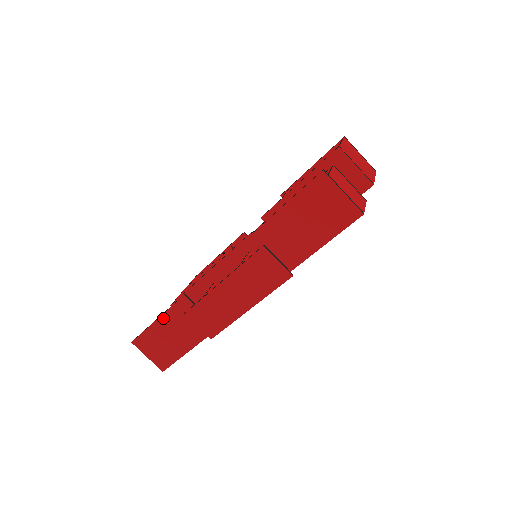
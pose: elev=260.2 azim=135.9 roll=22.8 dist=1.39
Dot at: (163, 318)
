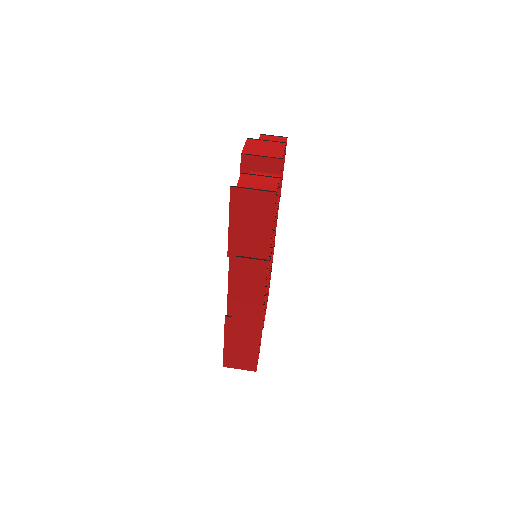
Dot at: (226, 339)
